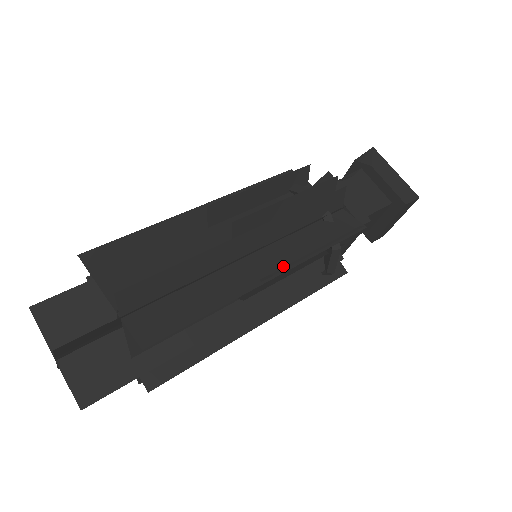
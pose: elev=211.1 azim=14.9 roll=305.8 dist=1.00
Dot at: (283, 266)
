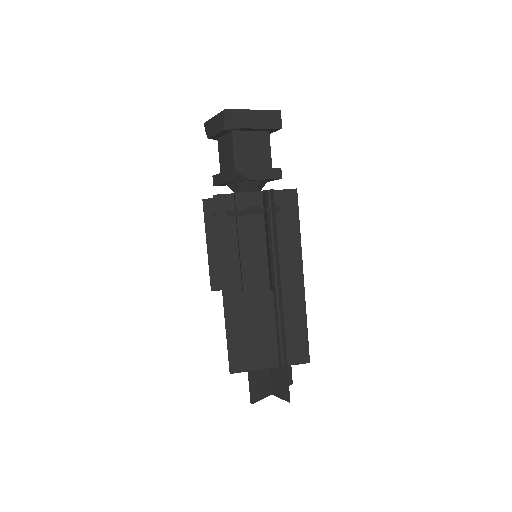
Dot at: (298, 265)
